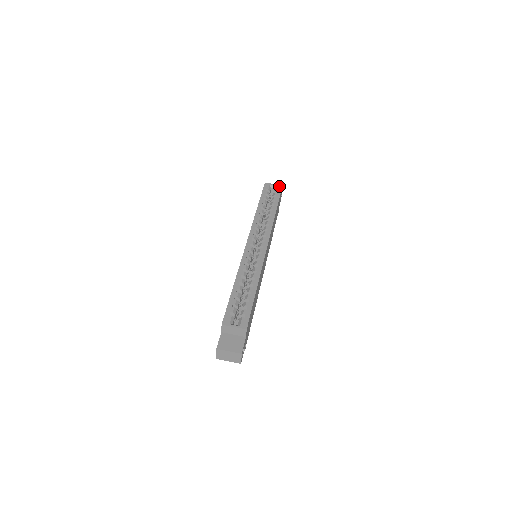
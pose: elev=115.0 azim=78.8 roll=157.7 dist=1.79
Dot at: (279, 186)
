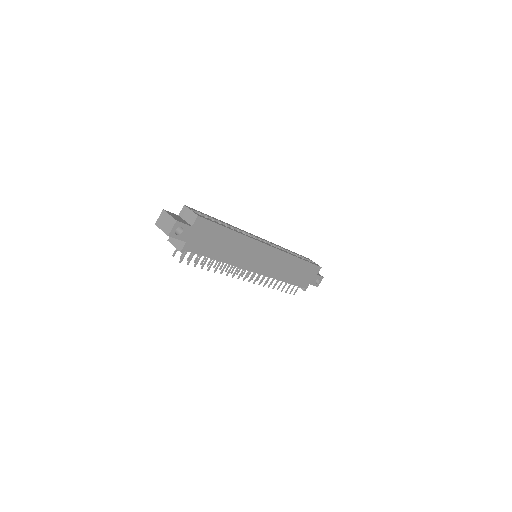
Dot at: occluded
